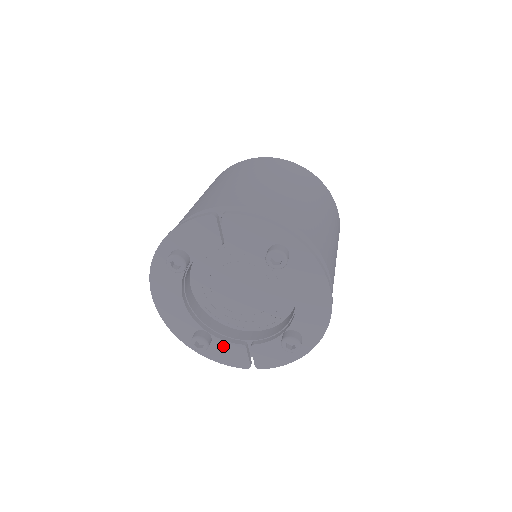
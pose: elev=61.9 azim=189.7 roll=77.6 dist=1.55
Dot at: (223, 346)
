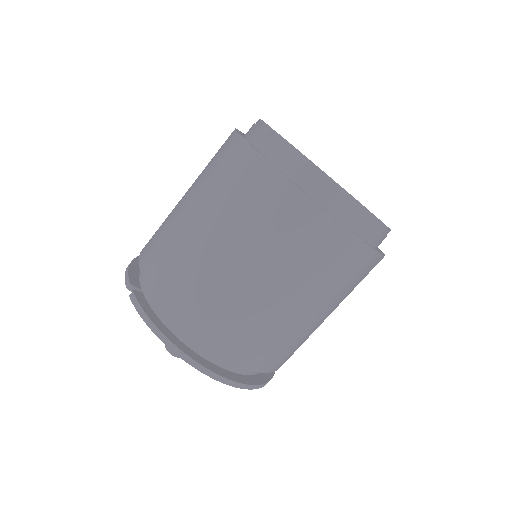
Dot at: occluded
